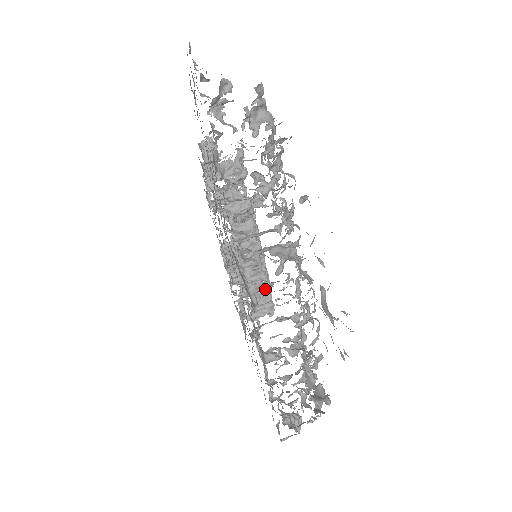
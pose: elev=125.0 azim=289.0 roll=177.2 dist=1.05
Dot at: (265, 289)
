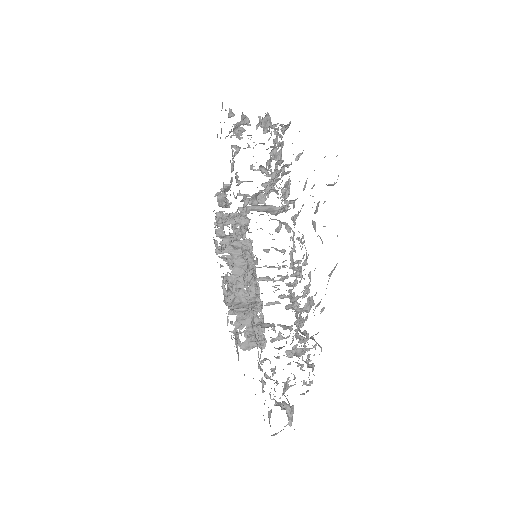
Dot at: (259, 321)
